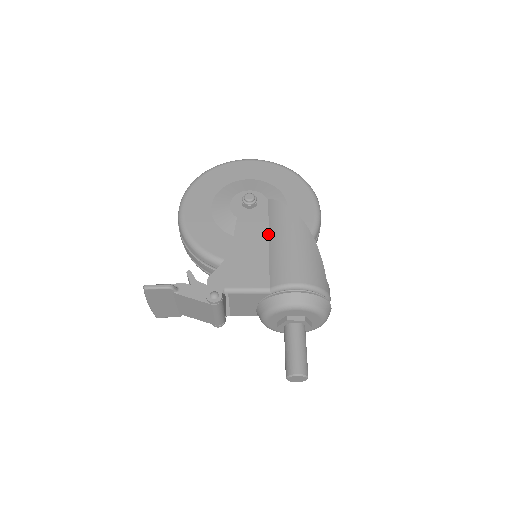
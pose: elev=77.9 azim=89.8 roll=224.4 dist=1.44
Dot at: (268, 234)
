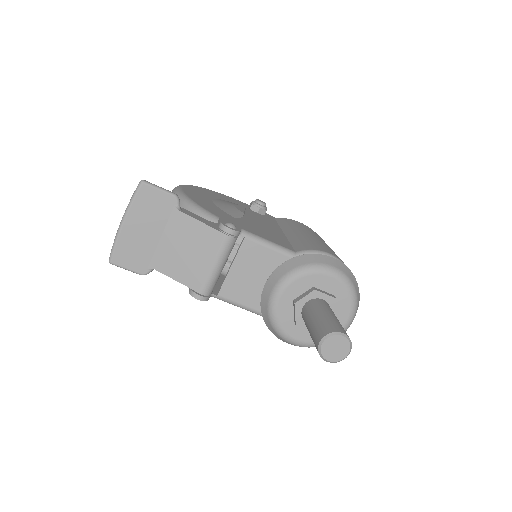
Dot at: (282, 230)
